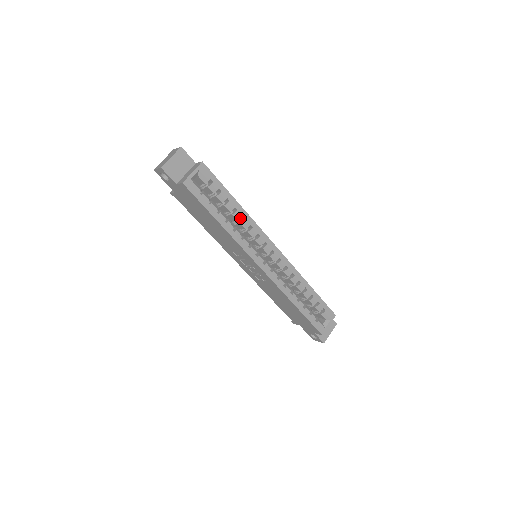
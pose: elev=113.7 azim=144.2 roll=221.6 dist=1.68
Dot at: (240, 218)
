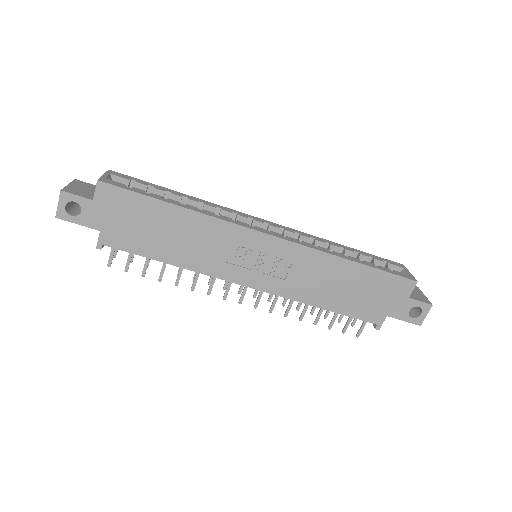
Dot at: (198, 204)
